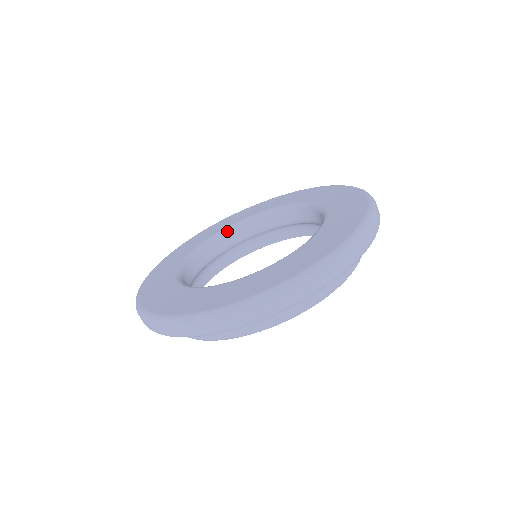
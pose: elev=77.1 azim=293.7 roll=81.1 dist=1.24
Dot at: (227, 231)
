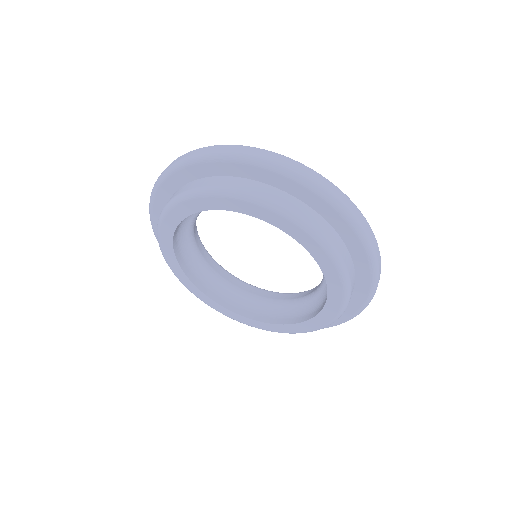
Dot at: (242, 281)
